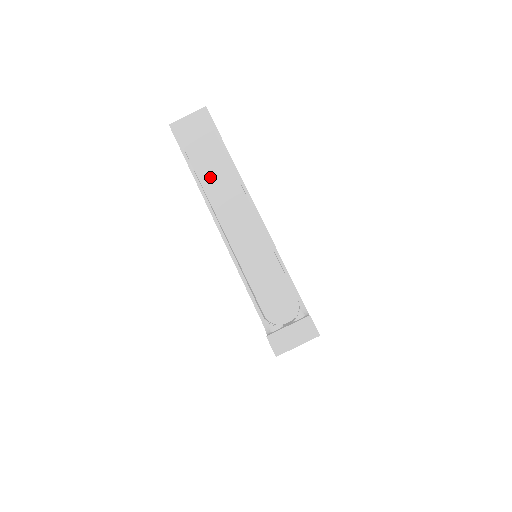
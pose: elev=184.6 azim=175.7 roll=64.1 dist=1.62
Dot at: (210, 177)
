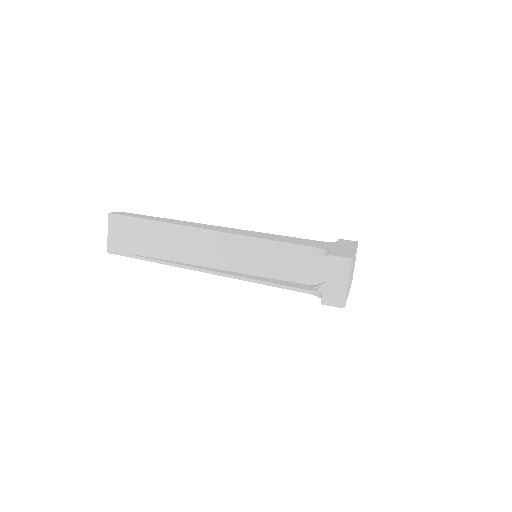
Dot at: (167, 249)
